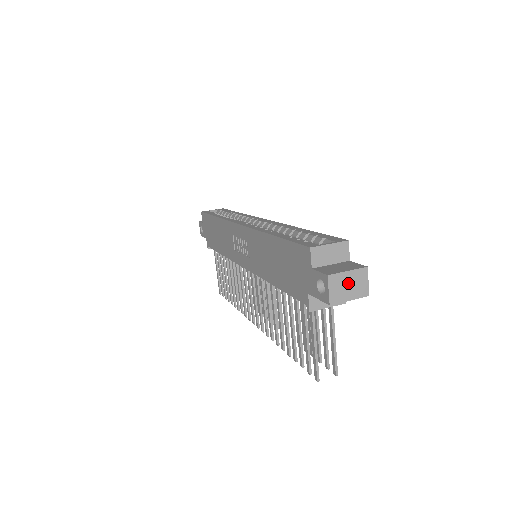
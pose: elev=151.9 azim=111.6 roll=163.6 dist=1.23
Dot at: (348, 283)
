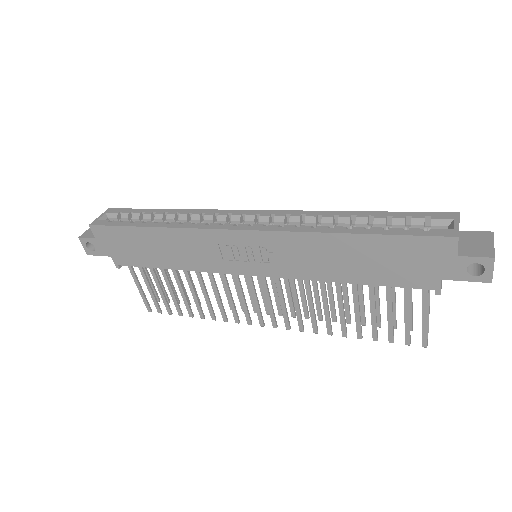
Dot at: occluded
